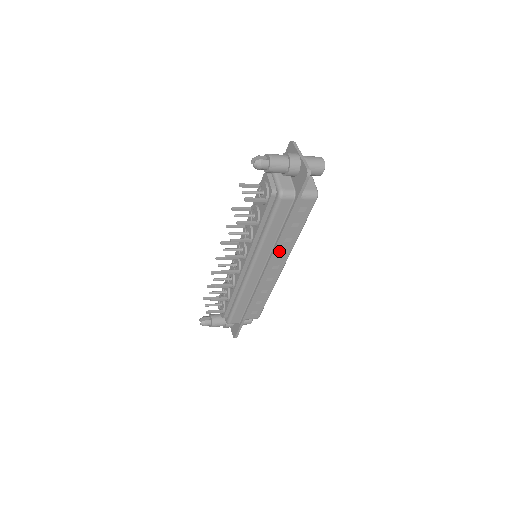
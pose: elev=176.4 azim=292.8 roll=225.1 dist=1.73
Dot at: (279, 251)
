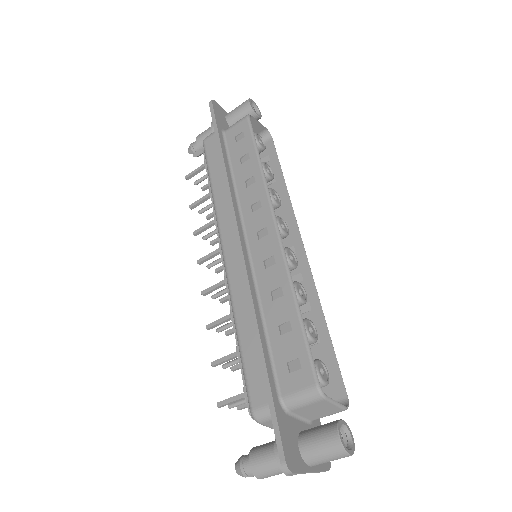
Dot at: (250, 205)
